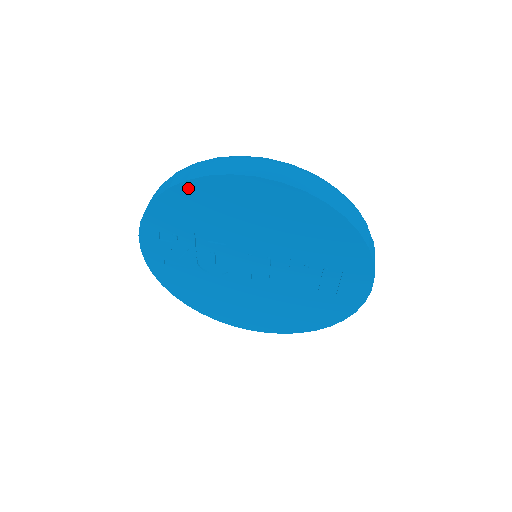
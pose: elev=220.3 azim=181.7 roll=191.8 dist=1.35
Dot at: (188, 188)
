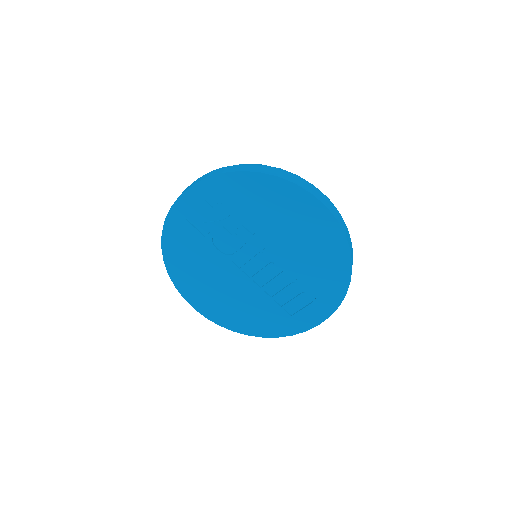
Dot at: (272, 181)
